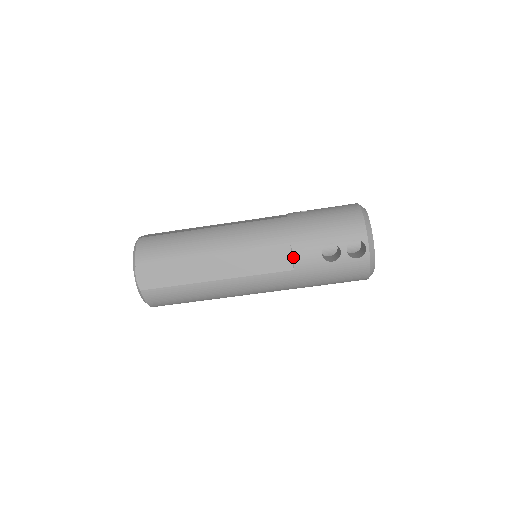
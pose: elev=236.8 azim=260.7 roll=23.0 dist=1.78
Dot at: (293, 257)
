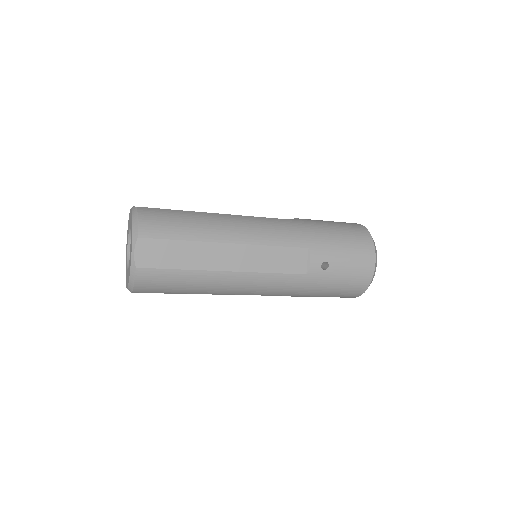
Dot at: occluded
